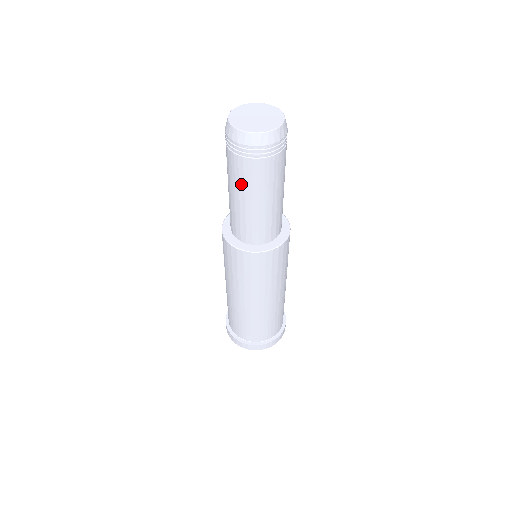
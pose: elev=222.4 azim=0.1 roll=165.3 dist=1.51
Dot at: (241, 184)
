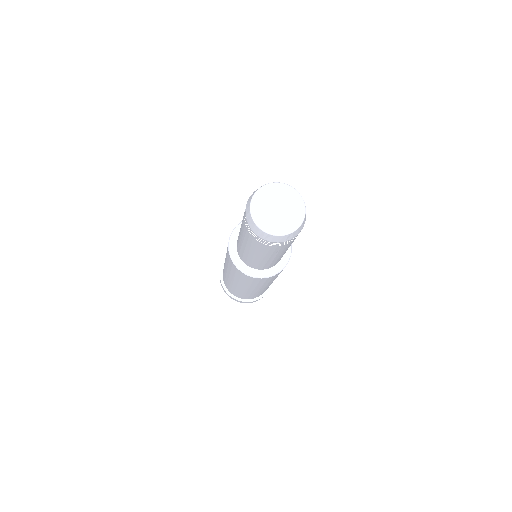
Dot at: (260, 252)
